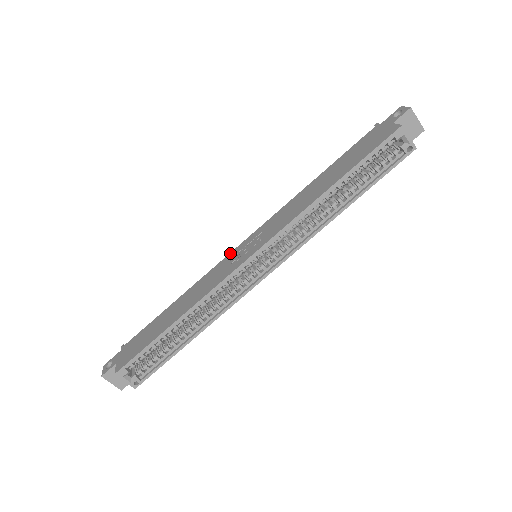
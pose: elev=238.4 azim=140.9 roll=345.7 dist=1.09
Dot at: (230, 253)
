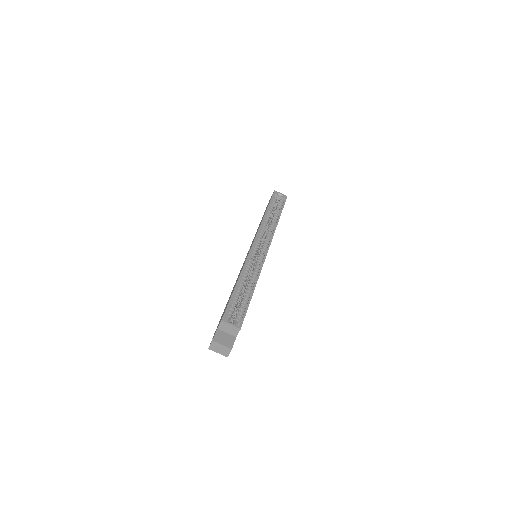
Dot at: occluded
